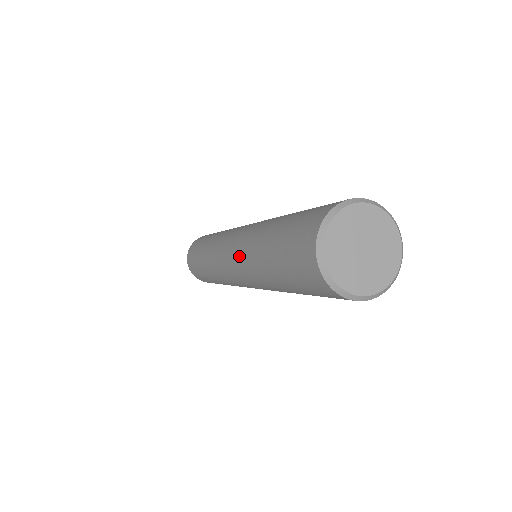
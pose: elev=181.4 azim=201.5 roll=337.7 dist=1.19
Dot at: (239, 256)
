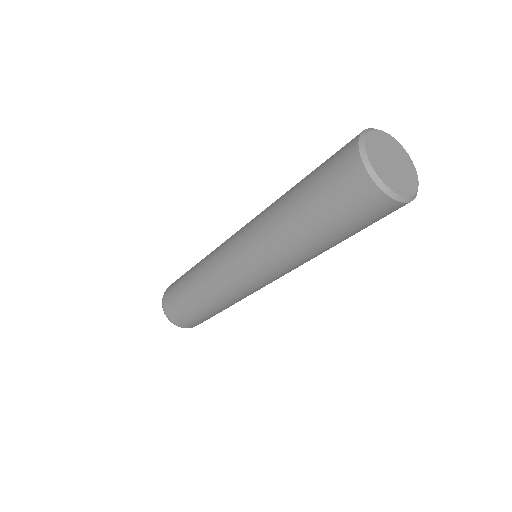
Dot at: occluded
